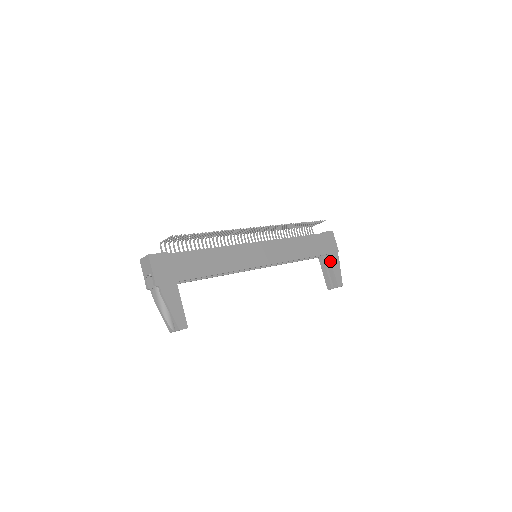
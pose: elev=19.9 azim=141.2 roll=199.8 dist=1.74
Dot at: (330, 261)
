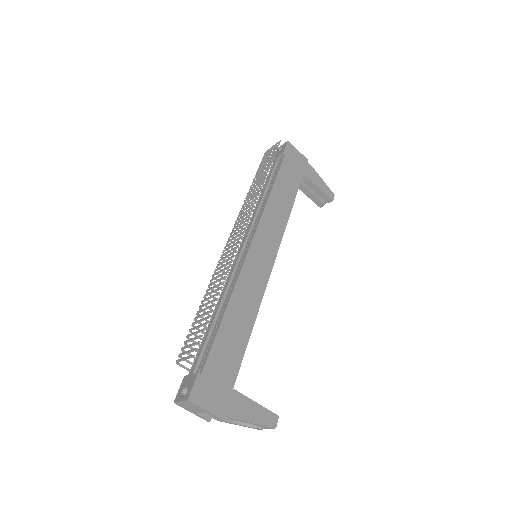
Dot at: (309, 180)
